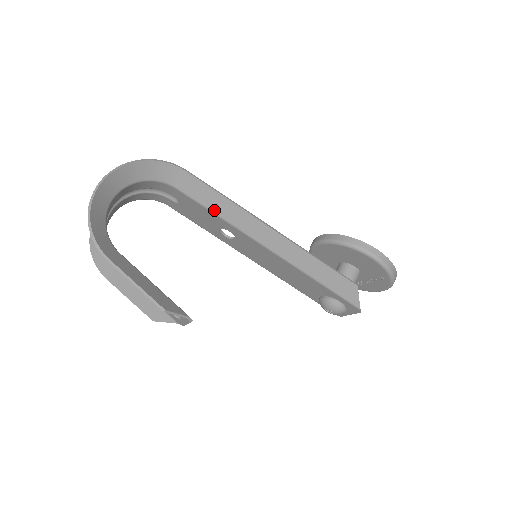
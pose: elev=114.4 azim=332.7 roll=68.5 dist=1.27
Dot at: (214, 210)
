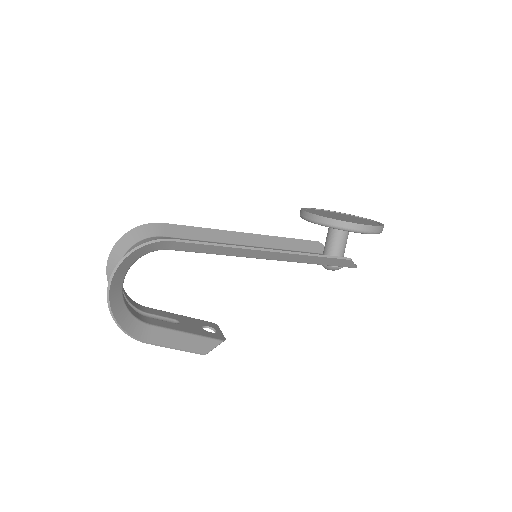
Dot at: (209, 253)
